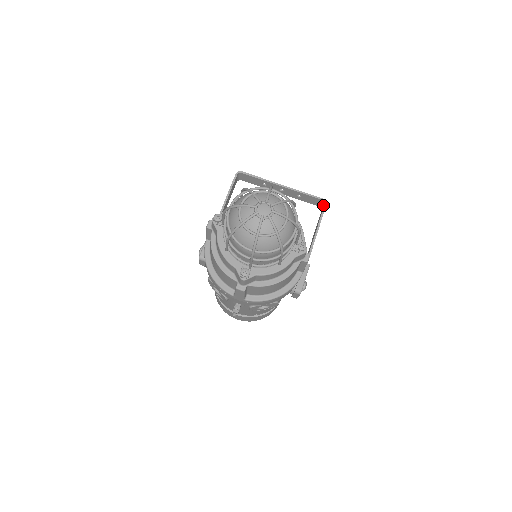
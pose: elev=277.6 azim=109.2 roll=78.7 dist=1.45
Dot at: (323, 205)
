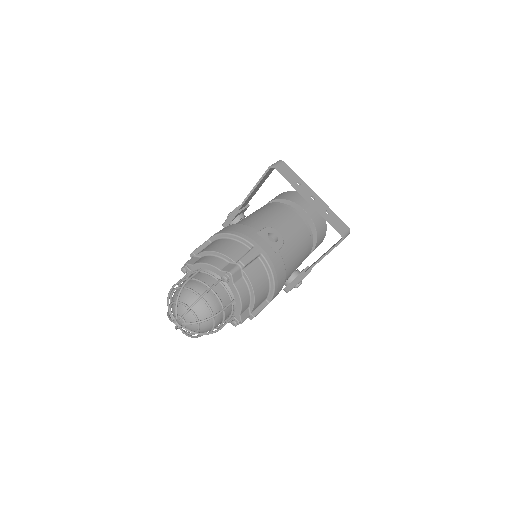
Dot at: (344, 236)
